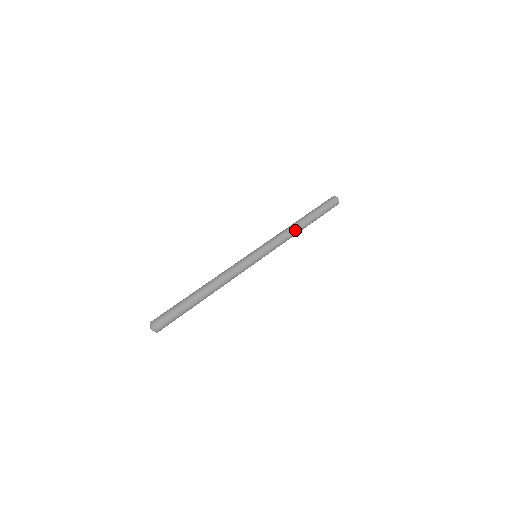
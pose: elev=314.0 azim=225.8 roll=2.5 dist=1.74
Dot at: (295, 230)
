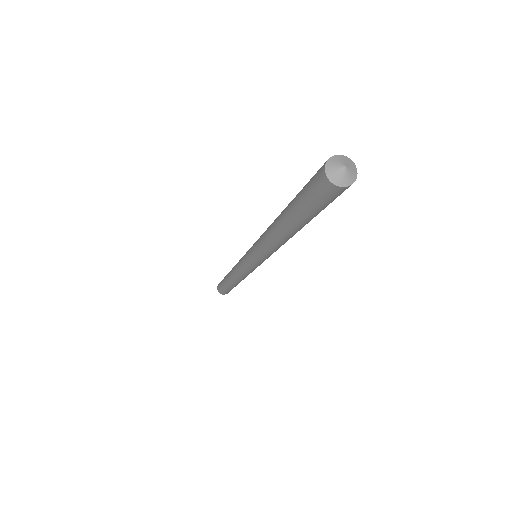
Dot at: occluded
